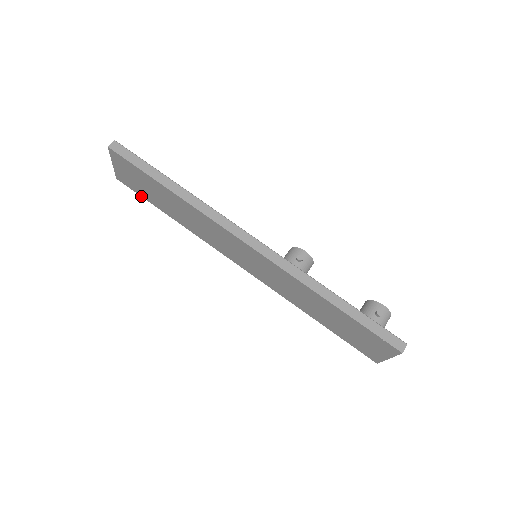
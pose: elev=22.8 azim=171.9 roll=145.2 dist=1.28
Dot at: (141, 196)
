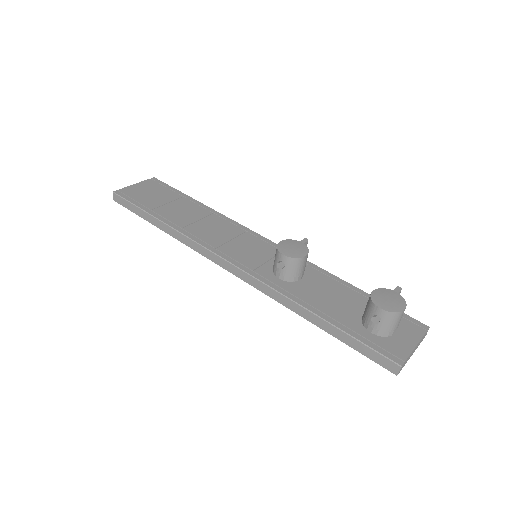
Dot at: occluded
